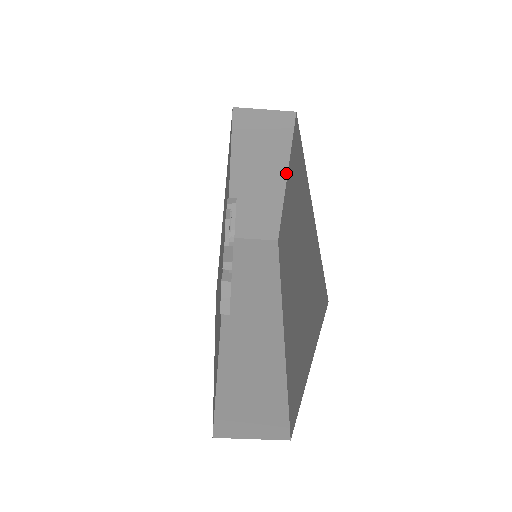
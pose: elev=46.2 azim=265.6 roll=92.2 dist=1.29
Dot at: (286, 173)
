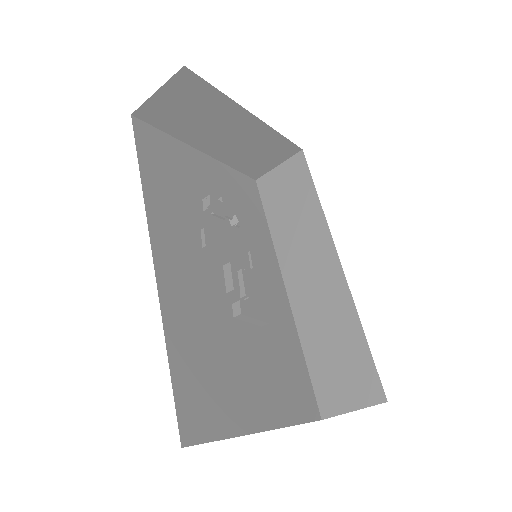
Dot at: (242, 109)
